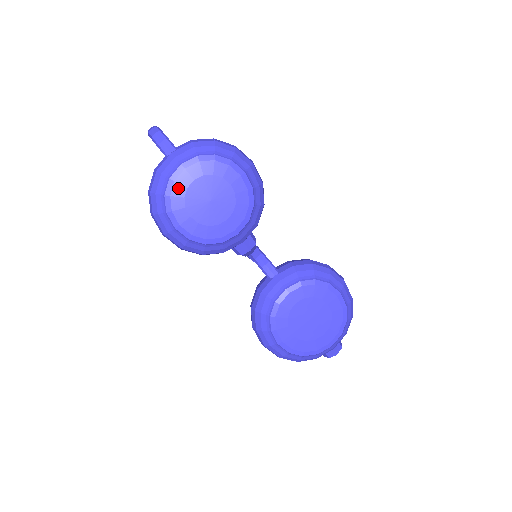
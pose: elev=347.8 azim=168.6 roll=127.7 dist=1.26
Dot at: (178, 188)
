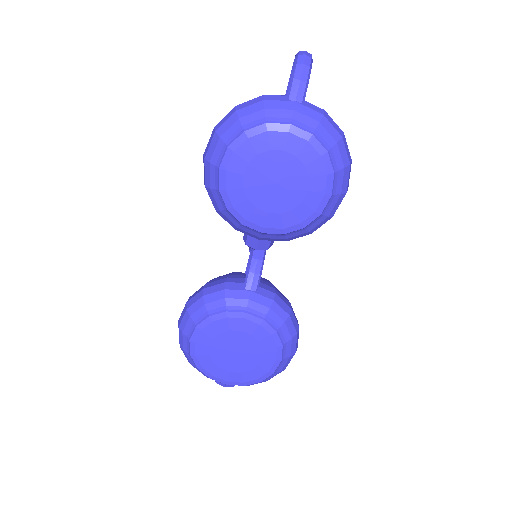
Dot at: (263, 140)
